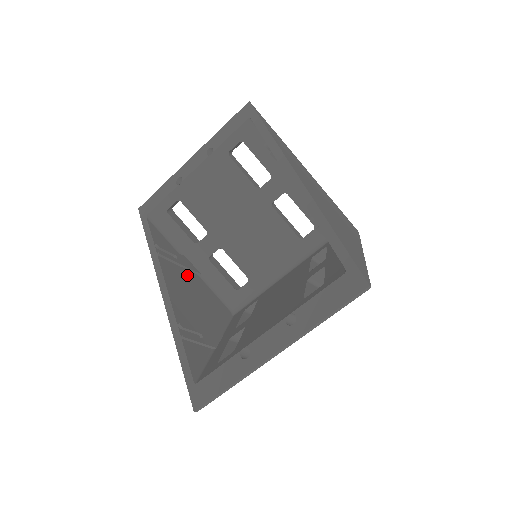
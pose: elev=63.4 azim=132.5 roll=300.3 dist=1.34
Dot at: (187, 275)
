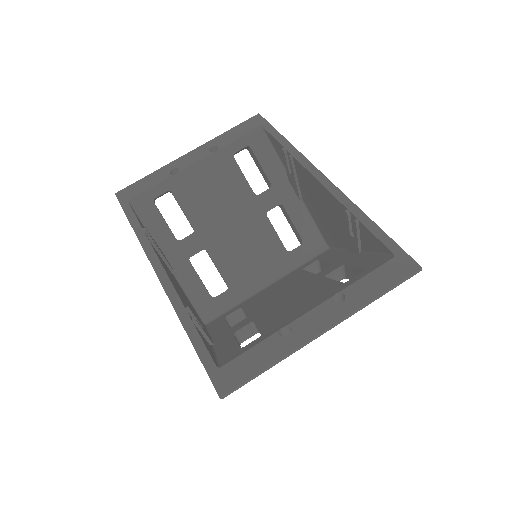
Dot at: (169, 270)
